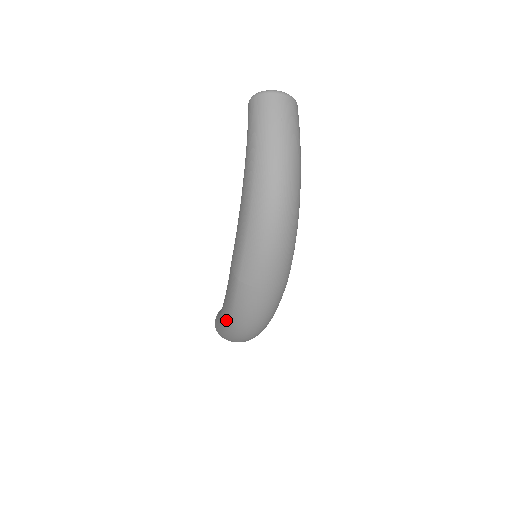
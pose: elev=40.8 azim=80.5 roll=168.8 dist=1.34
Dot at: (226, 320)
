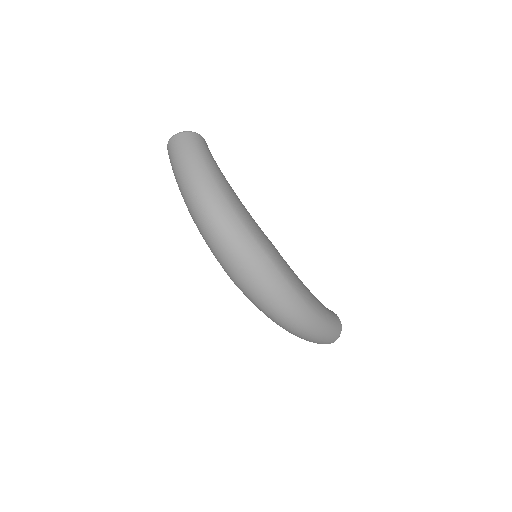
Dot at: occluded
